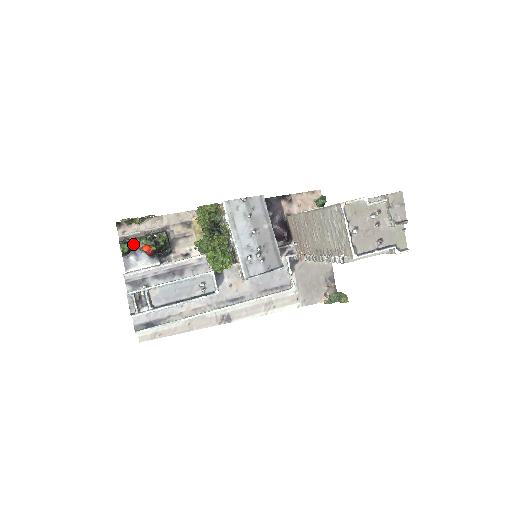
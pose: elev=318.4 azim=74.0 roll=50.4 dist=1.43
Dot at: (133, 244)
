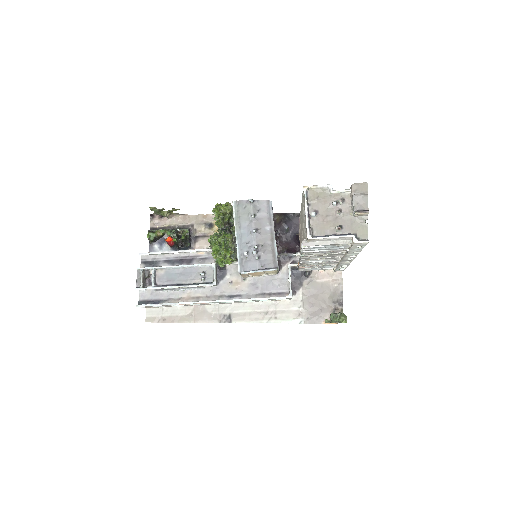
Dot at: (159, 234)
